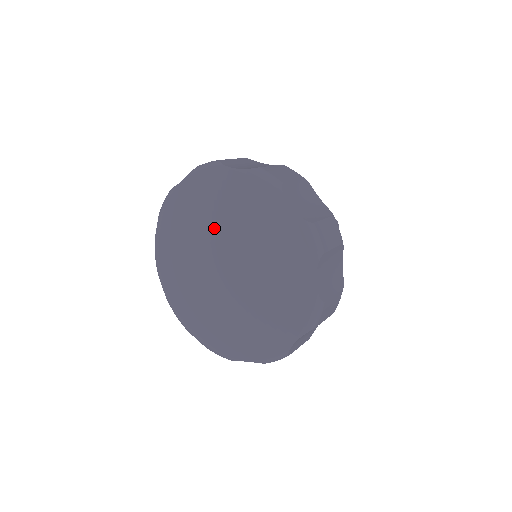
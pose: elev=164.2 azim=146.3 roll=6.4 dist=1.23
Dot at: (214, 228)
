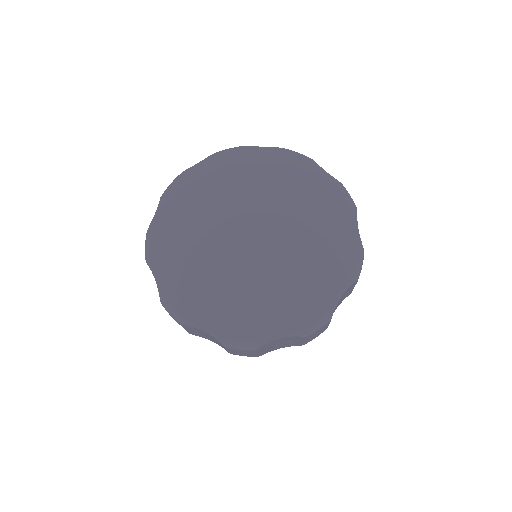
Dot at: (247, 191)
